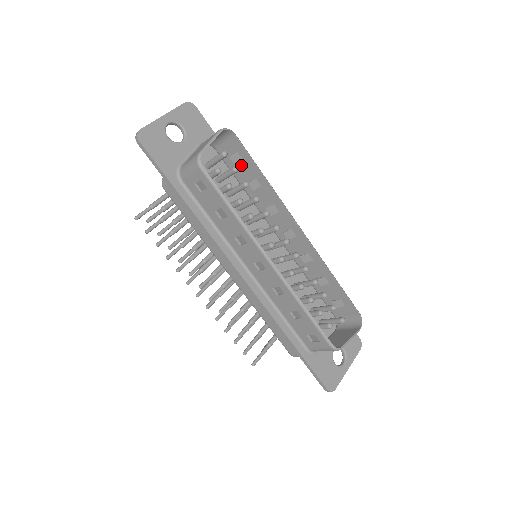
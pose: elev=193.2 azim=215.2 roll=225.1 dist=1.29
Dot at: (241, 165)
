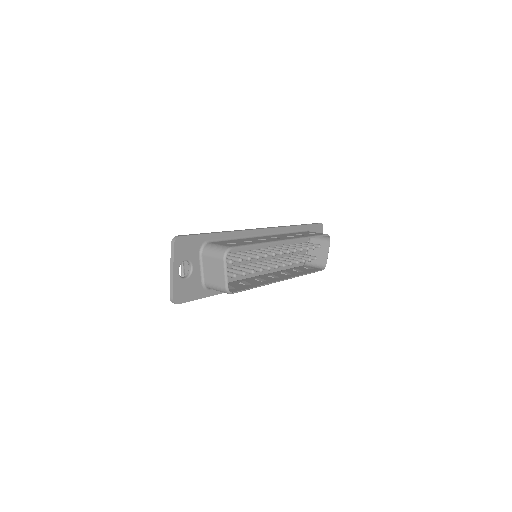
Dot at: occluded
